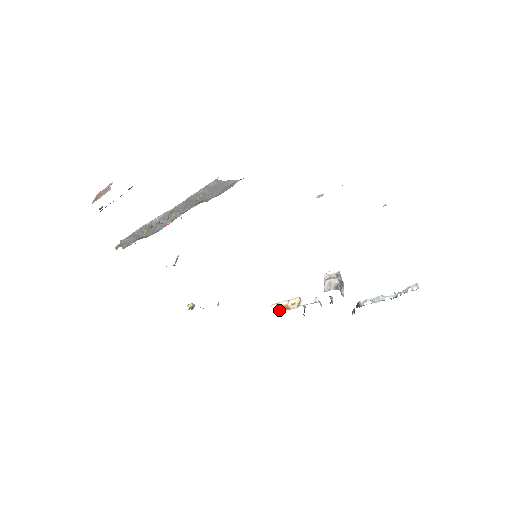
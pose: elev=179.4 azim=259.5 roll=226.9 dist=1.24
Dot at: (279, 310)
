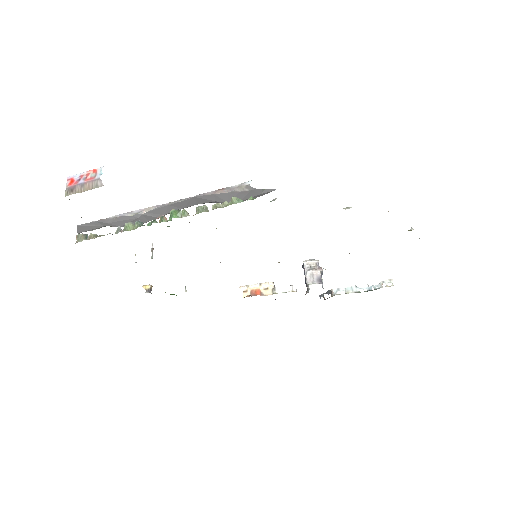
Dot at: (251, 294)
